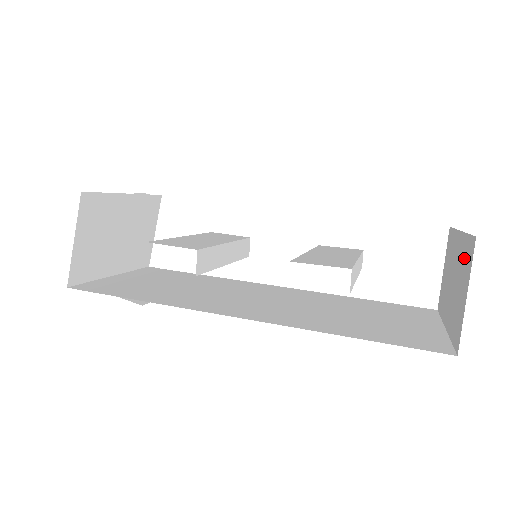
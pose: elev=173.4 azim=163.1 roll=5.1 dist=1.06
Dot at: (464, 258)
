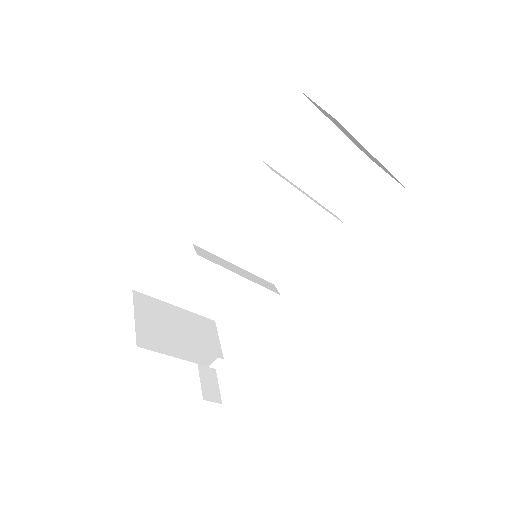
Dot at: (325, 114)
